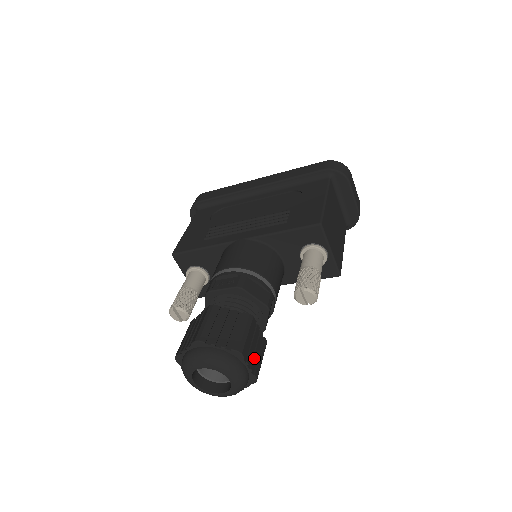
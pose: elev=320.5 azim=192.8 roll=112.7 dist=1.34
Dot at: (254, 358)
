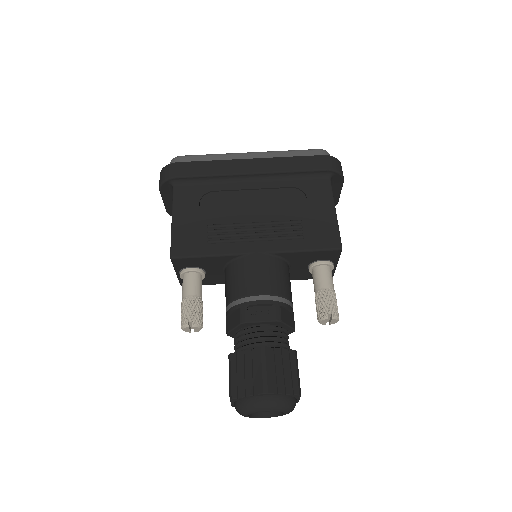
Dot at: occluded
